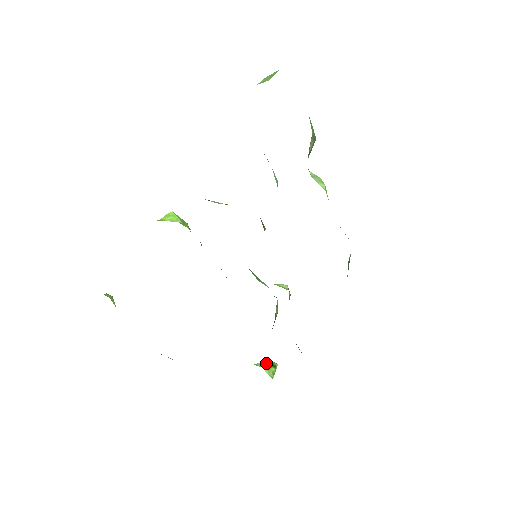
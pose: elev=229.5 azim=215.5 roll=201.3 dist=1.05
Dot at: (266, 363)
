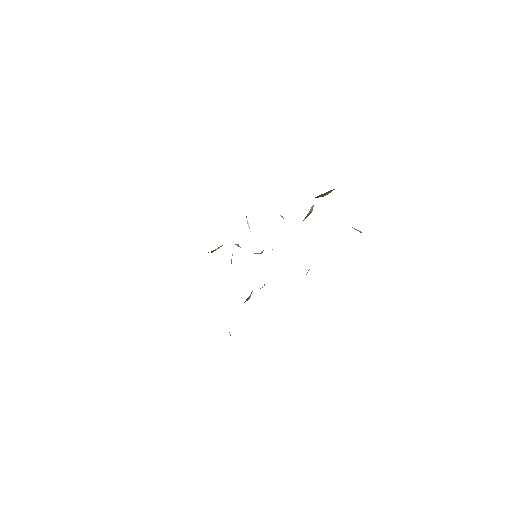
Dot at: occluded
